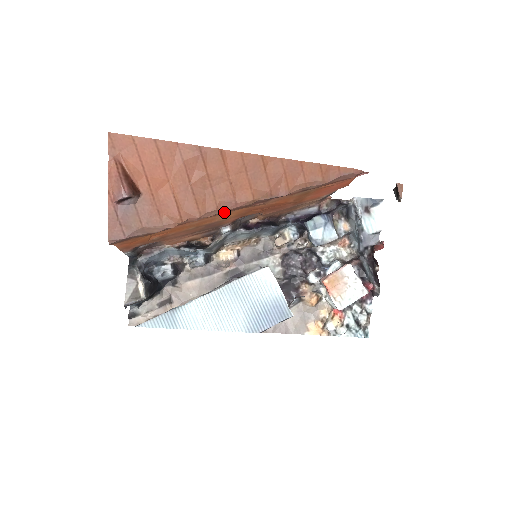
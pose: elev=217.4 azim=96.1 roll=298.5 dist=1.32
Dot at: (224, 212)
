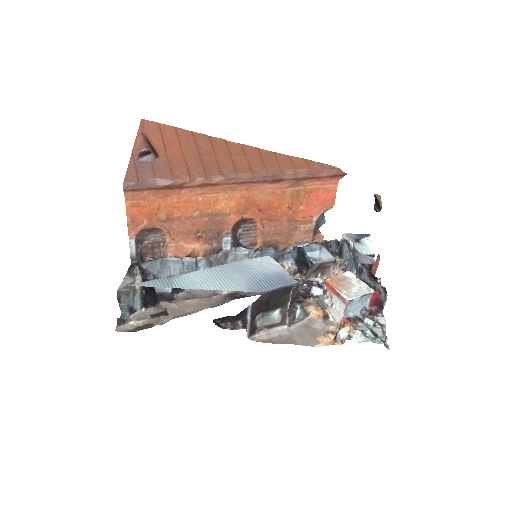
Dot at: (227, 185)
